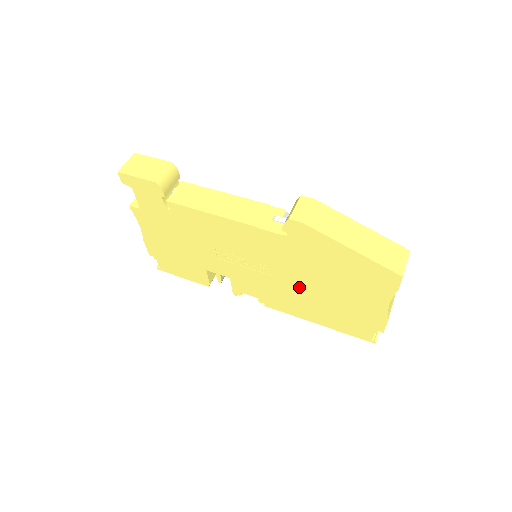
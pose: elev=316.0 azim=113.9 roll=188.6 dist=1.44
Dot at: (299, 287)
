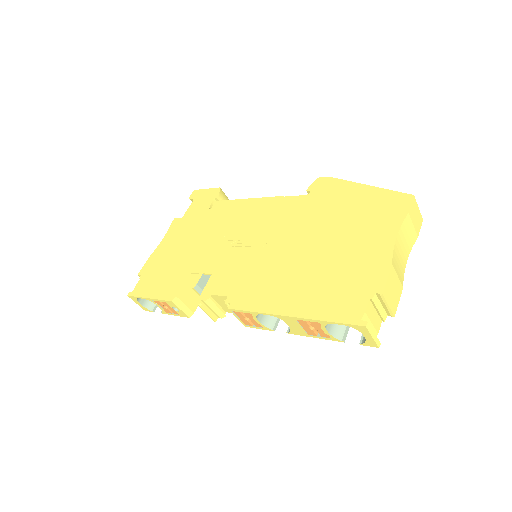
Dot at: (292, 255)
